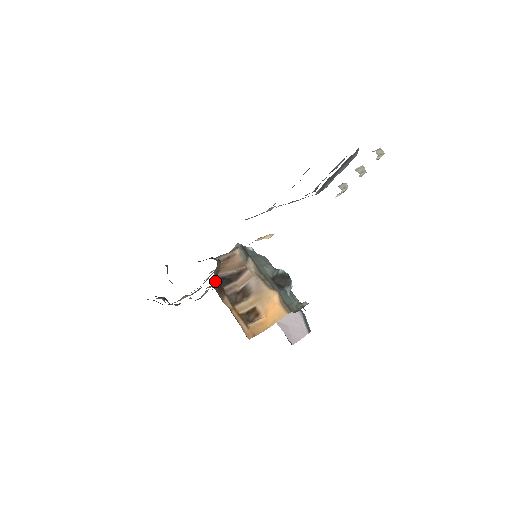
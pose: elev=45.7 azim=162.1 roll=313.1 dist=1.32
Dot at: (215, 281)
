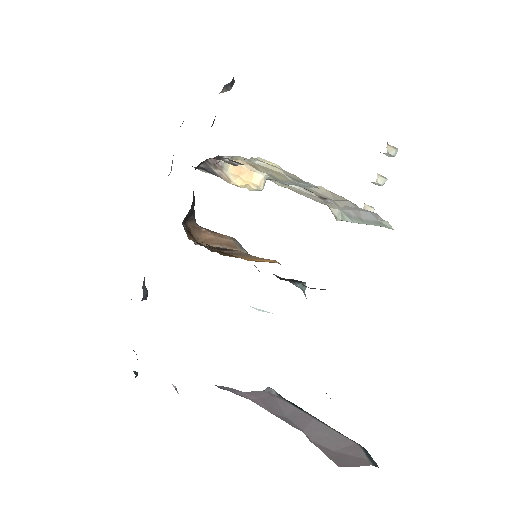
Dot at: occluded
